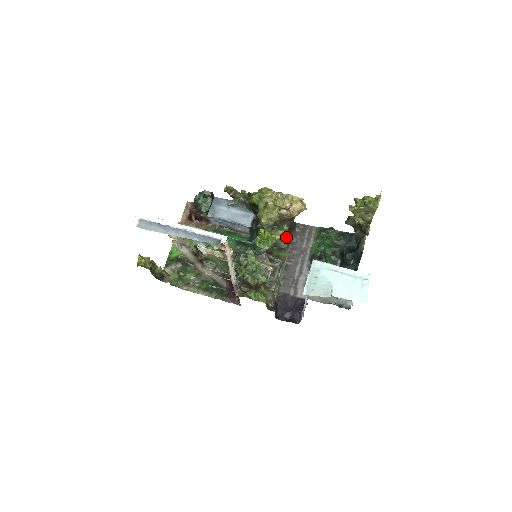
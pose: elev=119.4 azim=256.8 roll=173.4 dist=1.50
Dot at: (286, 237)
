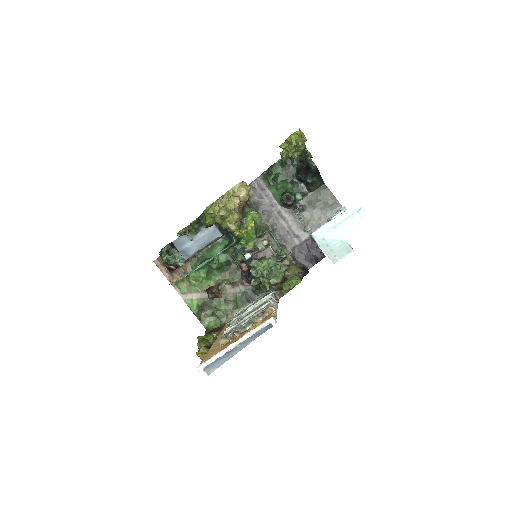
Dot at: (256, 217)
